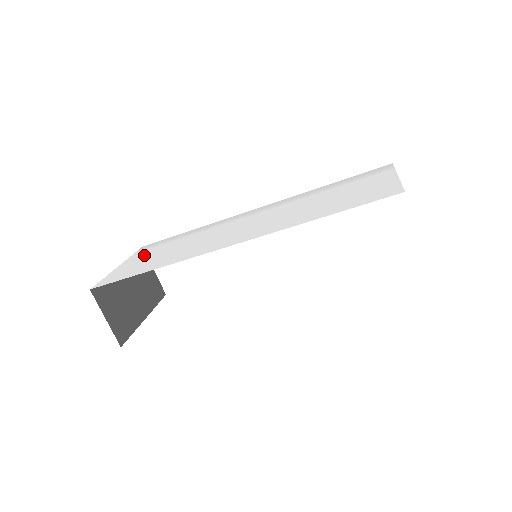
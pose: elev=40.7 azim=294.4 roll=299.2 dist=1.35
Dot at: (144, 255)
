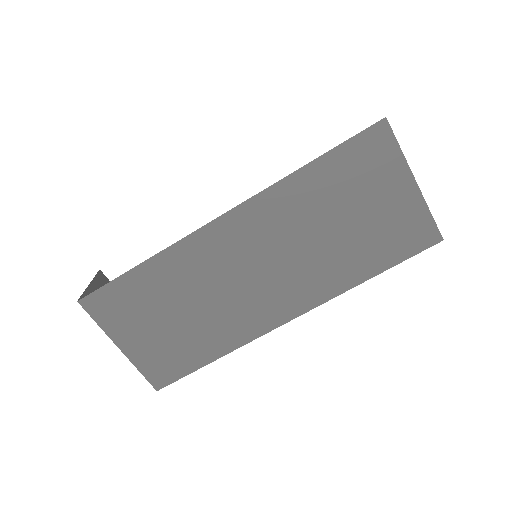
Dot at: occluded
